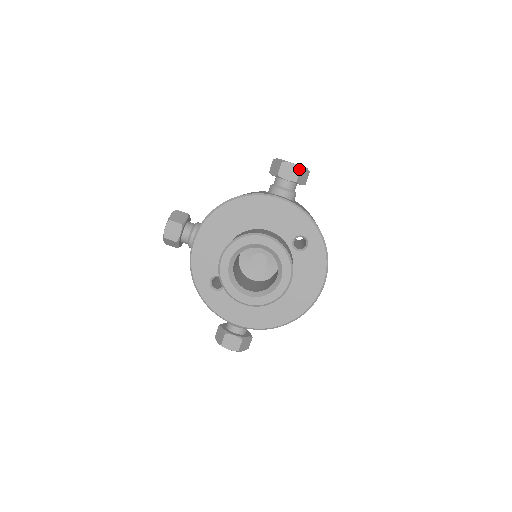
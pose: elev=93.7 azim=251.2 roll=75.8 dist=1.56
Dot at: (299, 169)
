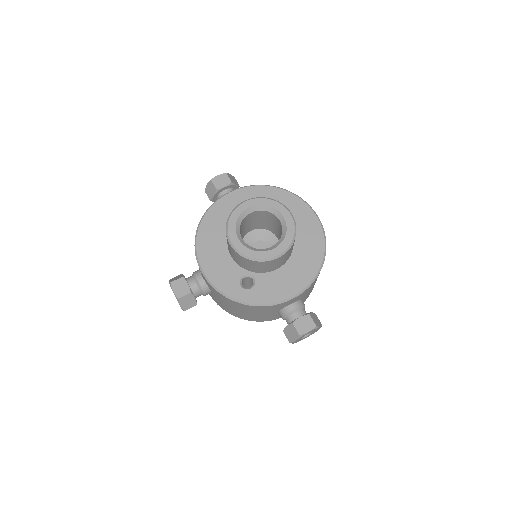
Dot at: (226, 174)
